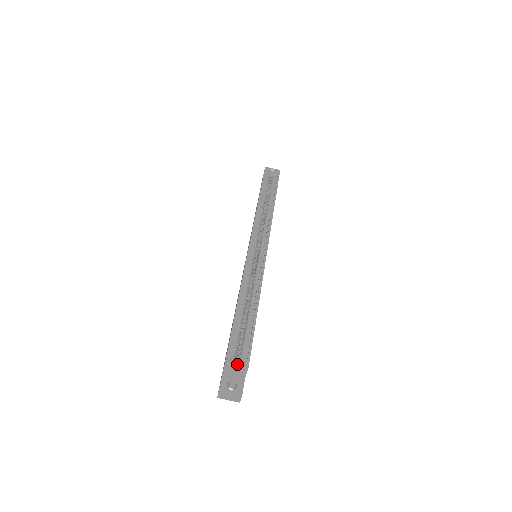
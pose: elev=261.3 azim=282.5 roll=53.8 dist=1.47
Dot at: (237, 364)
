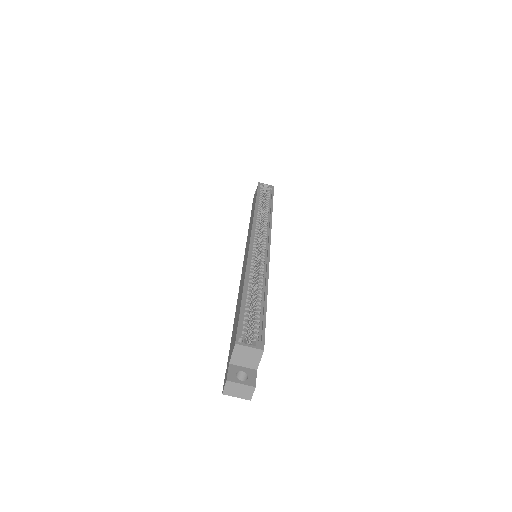
Dot at: (250, 346)
